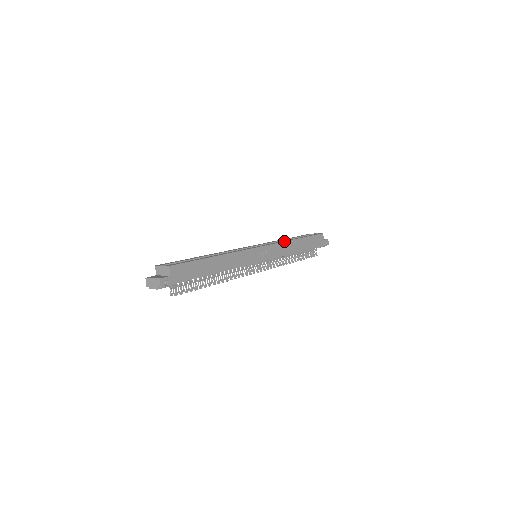
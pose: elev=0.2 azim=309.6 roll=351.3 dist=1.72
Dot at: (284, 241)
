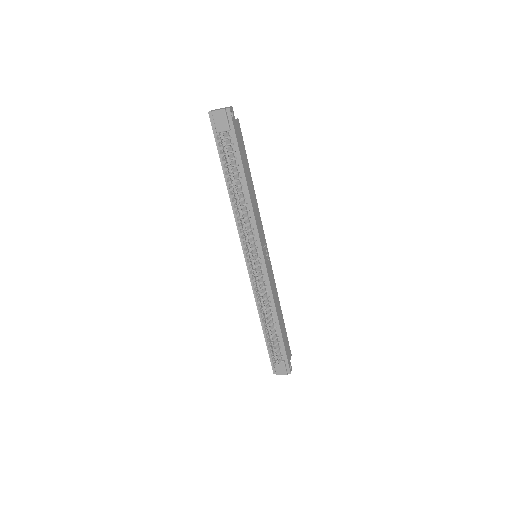
Dot at: occluded
